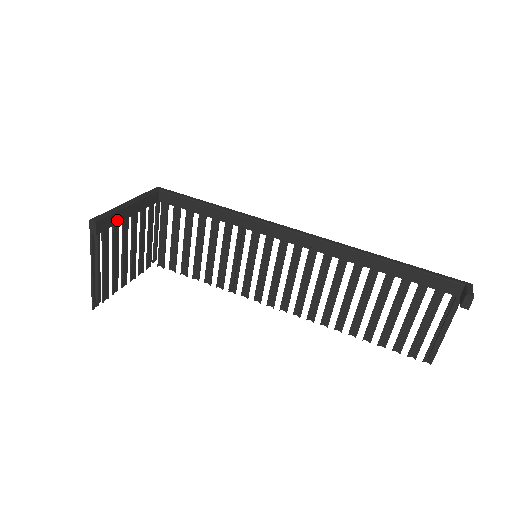
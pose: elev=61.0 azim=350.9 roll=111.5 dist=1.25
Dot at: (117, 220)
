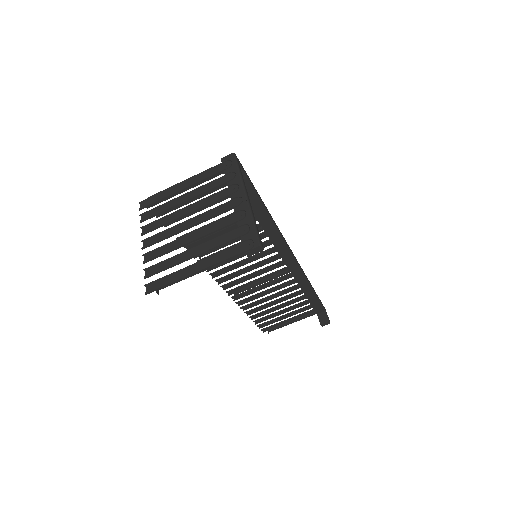
Dot at: occluded
